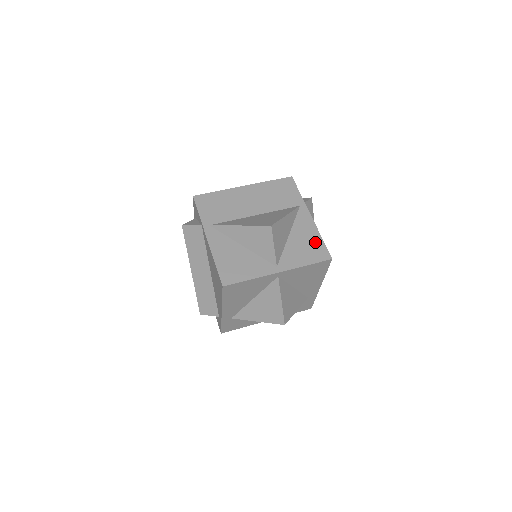
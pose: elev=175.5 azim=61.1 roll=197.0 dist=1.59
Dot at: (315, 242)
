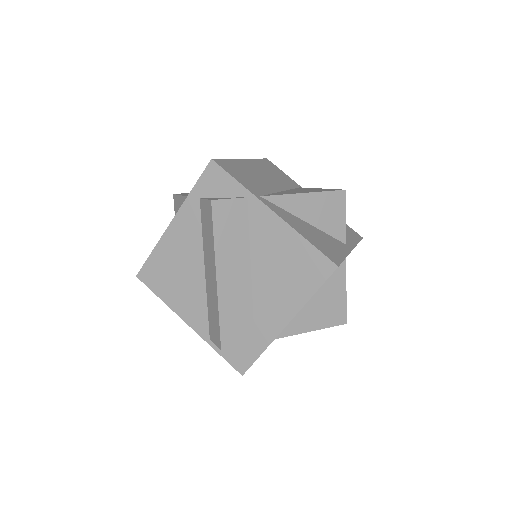
Dot at: occluded
